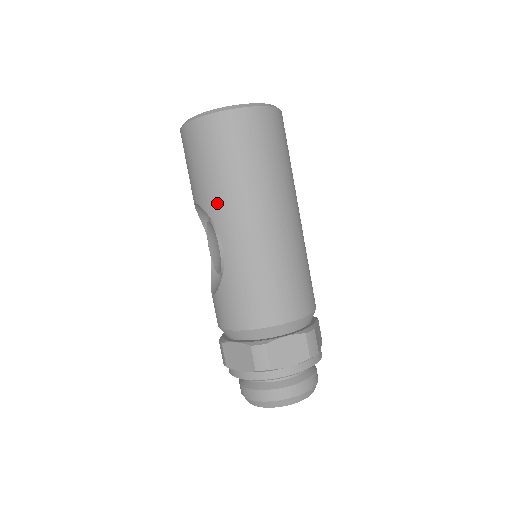
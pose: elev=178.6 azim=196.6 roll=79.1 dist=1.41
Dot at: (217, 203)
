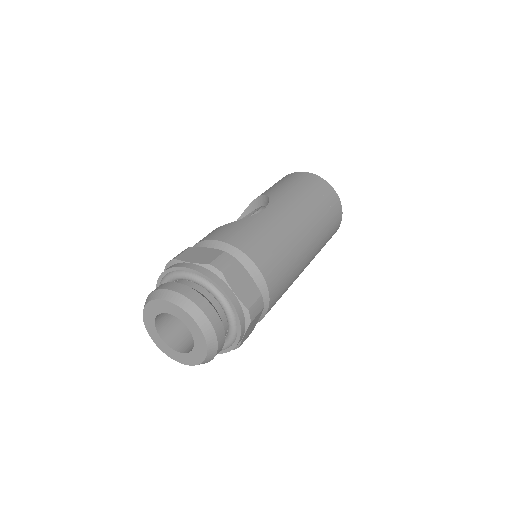
Dot at: (283, 196)
